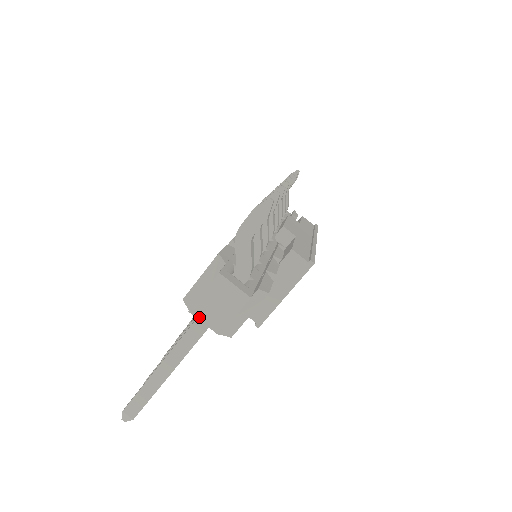
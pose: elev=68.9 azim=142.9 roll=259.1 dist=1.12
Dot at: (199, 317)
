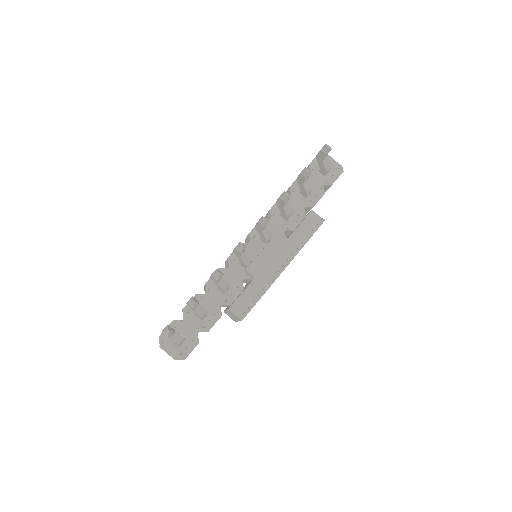
Dot at: occluded
